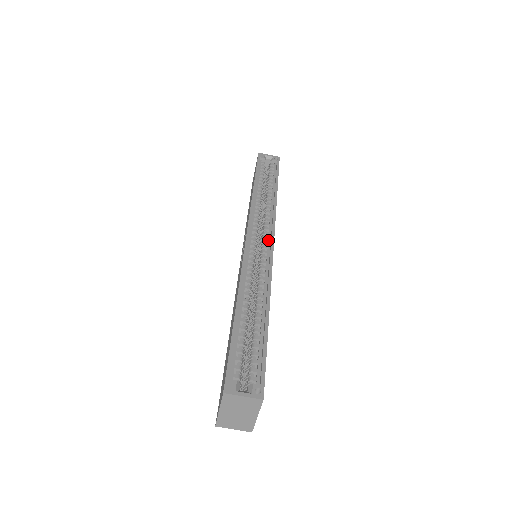
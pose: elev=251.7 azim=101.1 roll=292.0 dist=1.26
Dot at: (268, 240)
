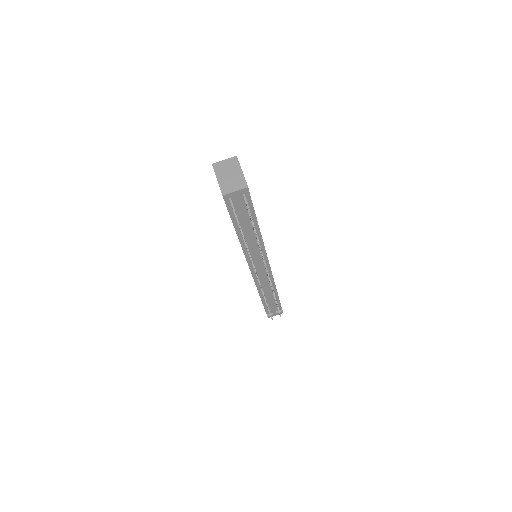
Dot at: occluded
